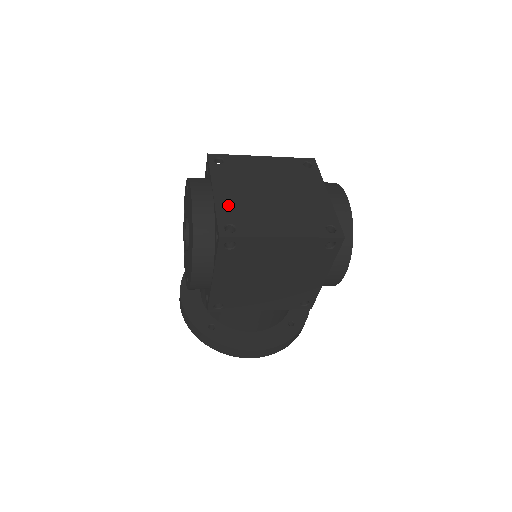
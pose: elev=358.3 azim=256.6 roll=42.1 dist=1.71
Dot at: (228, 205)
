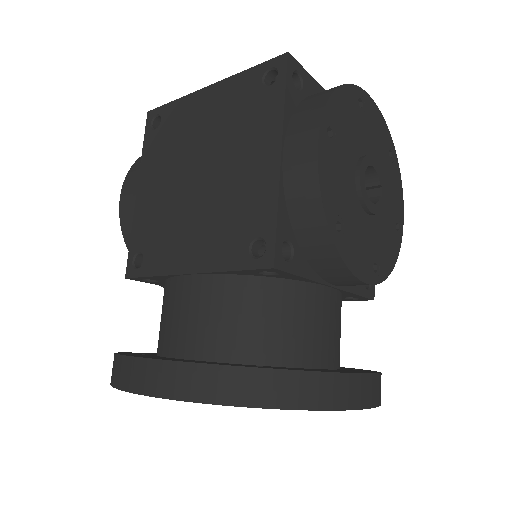
Dot at: occluded
